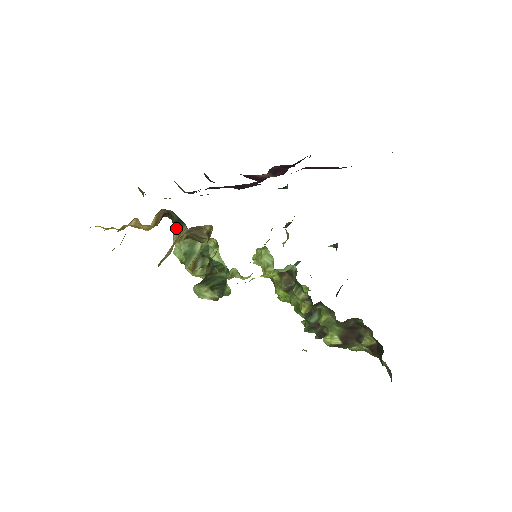
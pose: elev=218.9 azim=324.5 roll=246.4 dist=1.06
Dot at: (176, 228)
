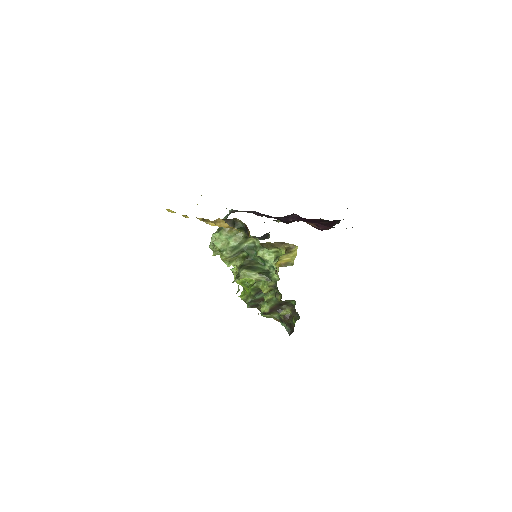
Dot at: (234, 230)
